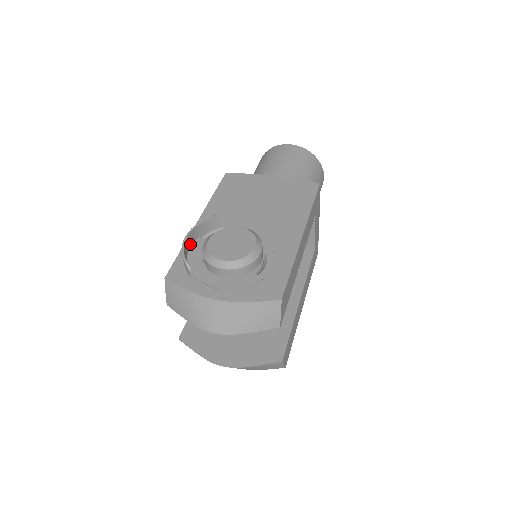
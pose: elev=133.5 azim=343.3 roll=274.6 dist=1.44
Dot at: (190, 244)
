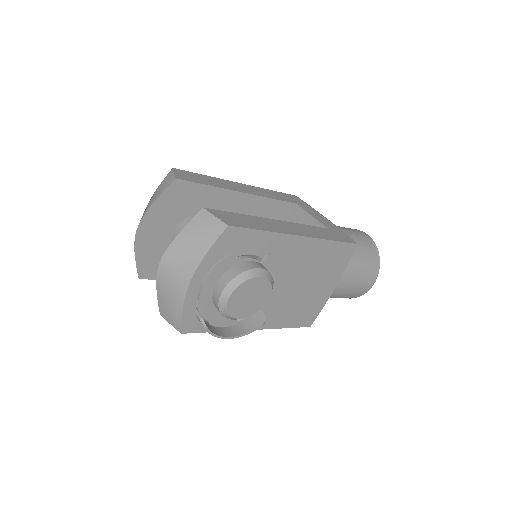
Dot at: occluded
